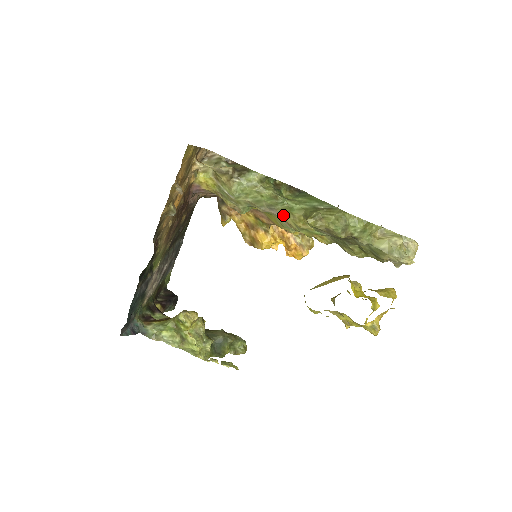
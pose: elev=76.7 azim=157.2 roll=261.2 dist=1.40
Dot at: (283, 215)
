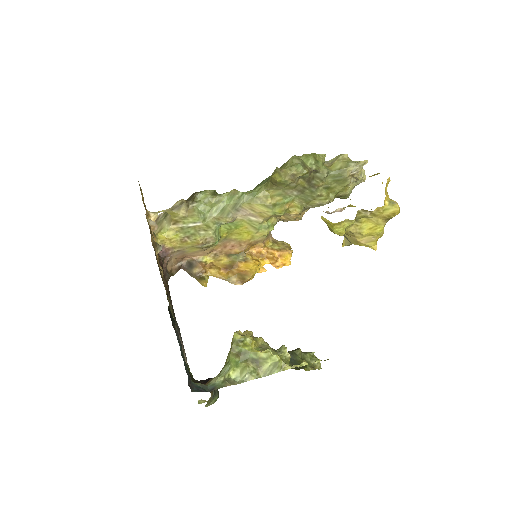
Dot at: (250, 208)
